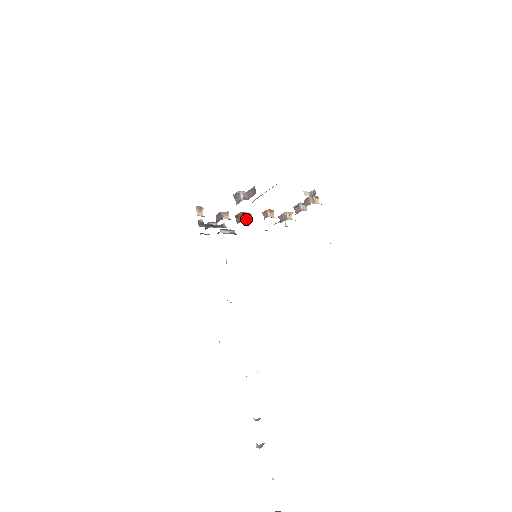
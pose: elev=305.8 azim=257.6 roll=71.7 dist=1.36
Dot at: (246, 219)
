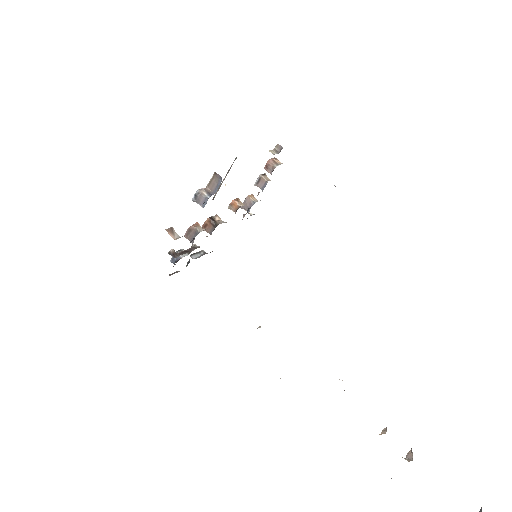
Dot at: (218, 222)
